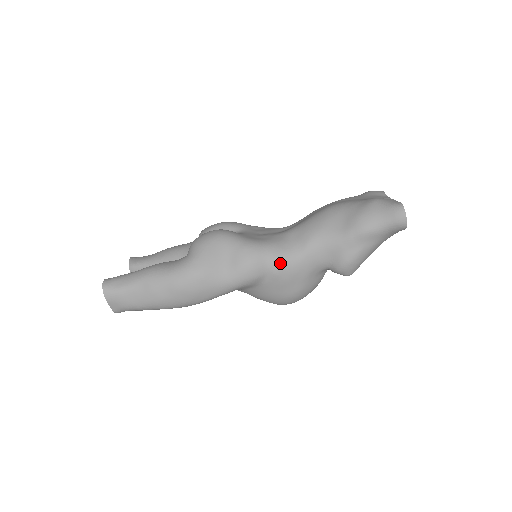
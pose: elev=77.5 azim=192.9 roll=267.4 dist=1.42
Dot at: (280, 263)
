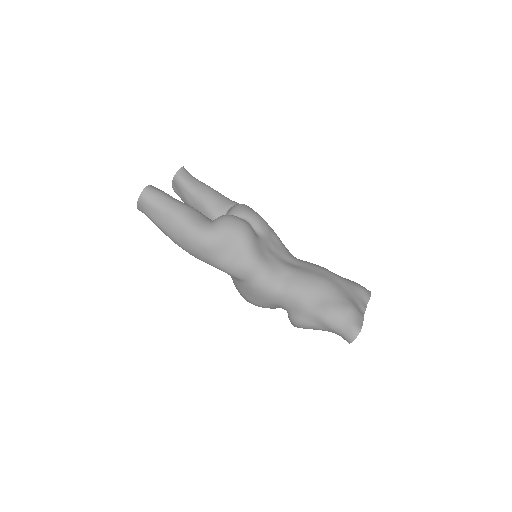
Dot at: (261, 285)
